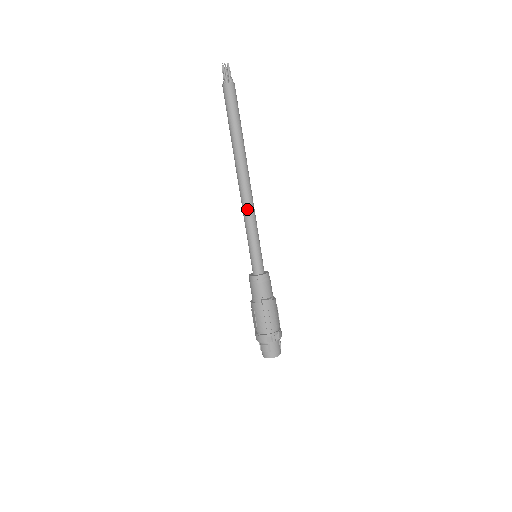
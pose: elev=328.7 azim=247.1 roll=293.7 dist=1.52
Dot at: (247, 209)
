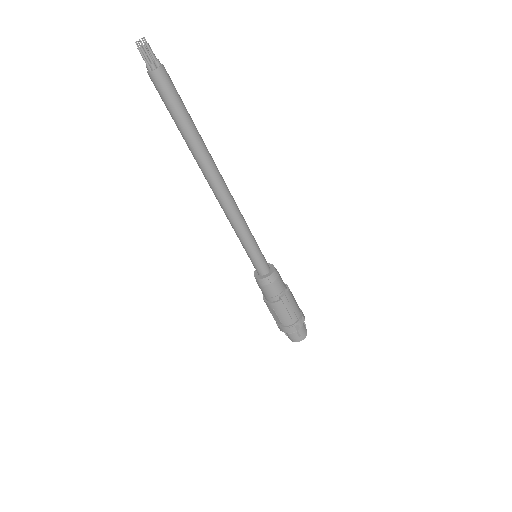
Dot at: (234, 215)
